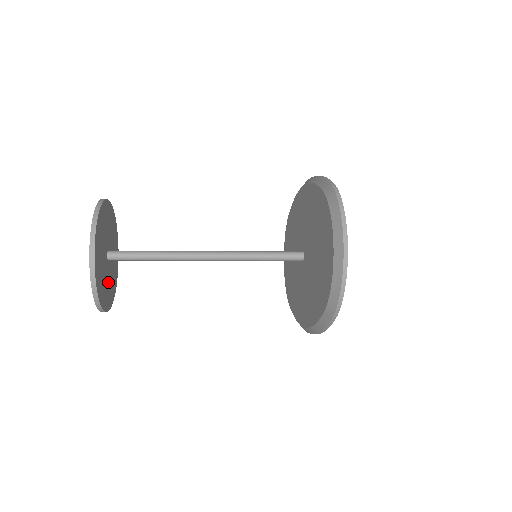
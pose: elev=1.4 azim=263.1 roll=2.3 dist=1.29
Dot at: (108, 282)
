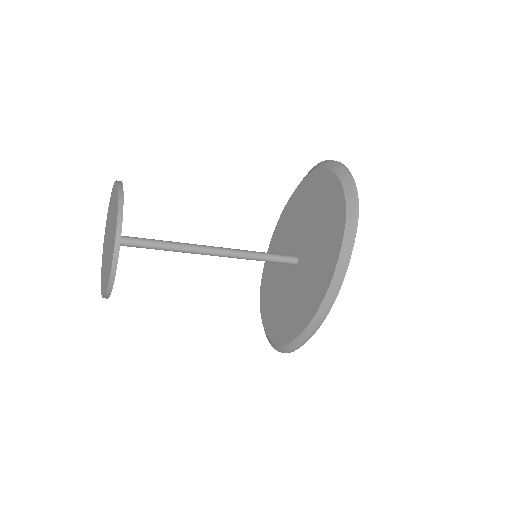
Dot at: occluded
